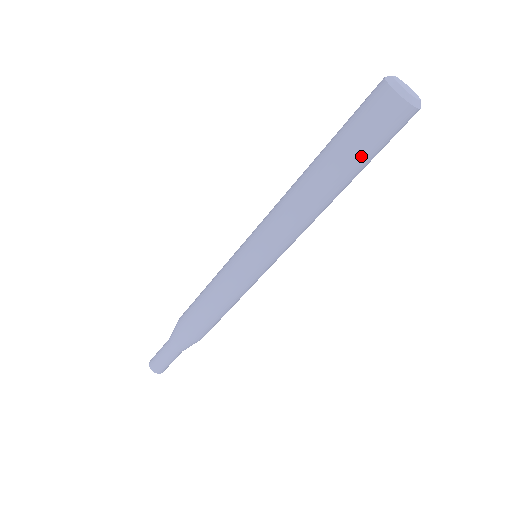
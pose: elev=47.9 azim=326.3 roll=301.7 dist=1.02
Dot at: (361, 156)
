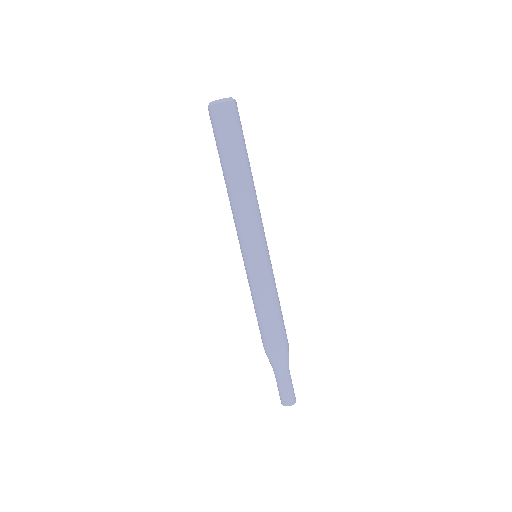
Dot at: (238, 144)
